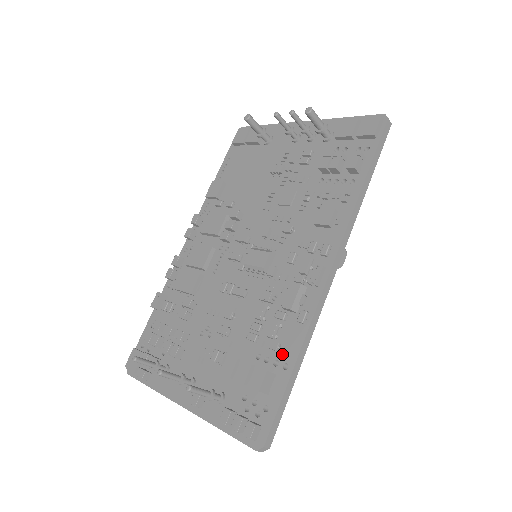
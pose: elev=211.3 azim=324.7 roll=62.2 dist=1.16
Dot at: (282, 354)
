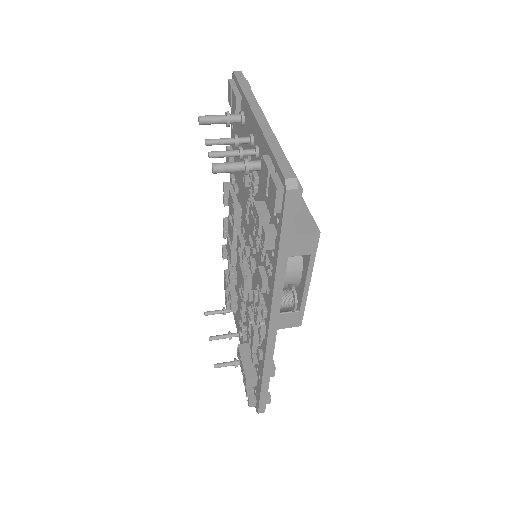
Dot at: (258, 367)
